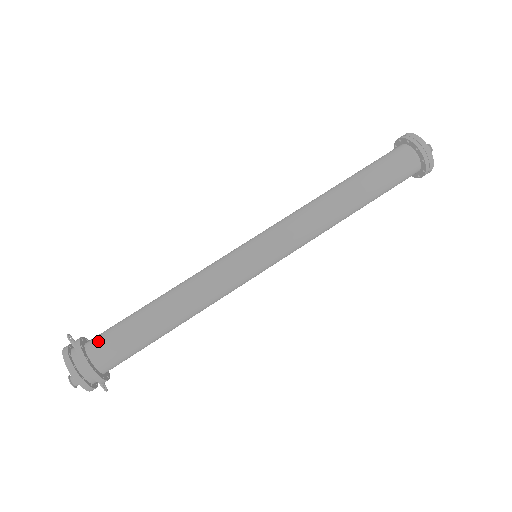
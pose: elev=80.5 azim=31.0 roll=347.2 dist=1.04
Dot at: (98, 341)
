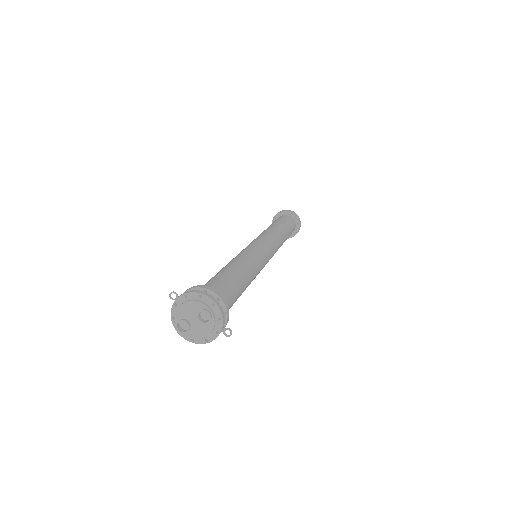
Dot at: occluded
